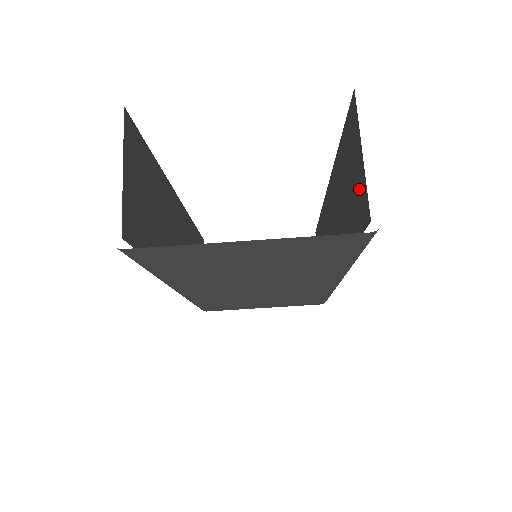
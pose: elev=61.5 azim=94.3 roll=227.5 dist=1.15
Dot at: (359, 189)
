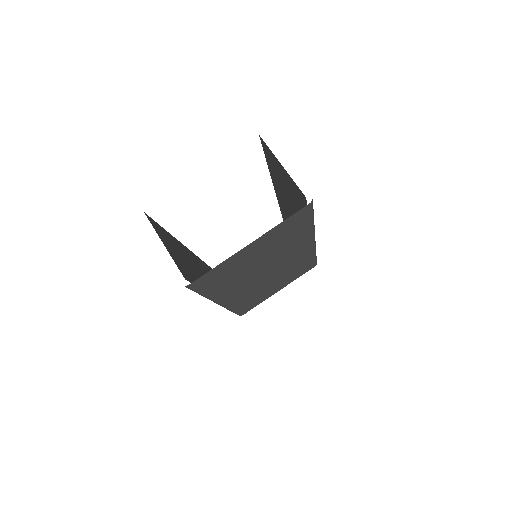
Dot at: (292, 184)
